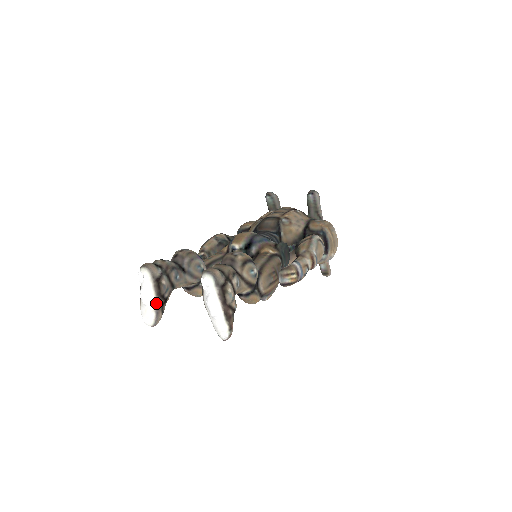
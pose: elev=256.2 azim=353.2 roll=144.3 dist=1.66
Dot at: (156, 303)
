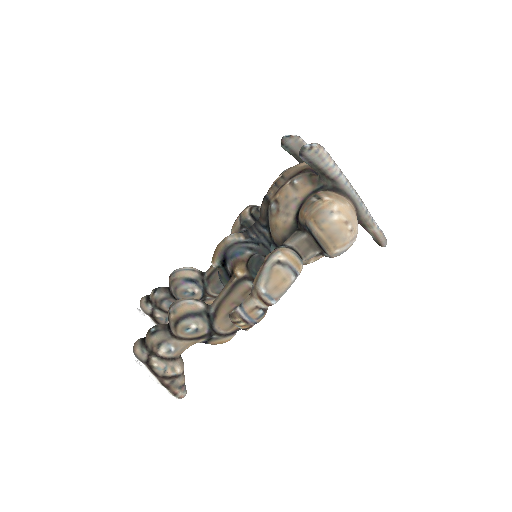
Dot at: occluded
